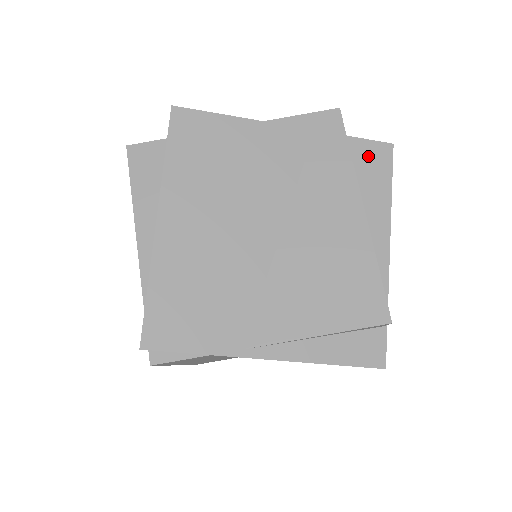
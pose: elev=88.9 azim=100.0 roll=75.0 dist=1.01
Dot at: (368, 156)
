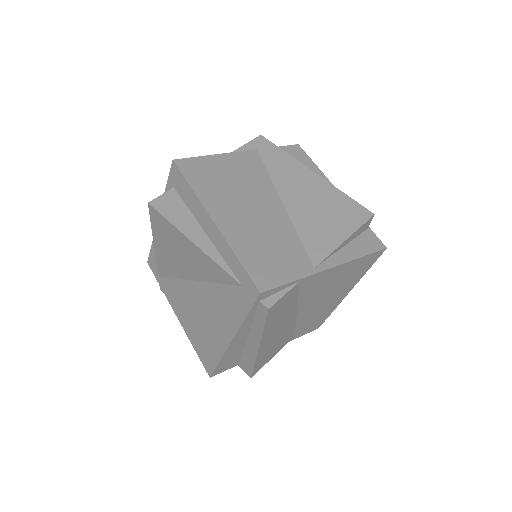
Dot at: (292, 153)
